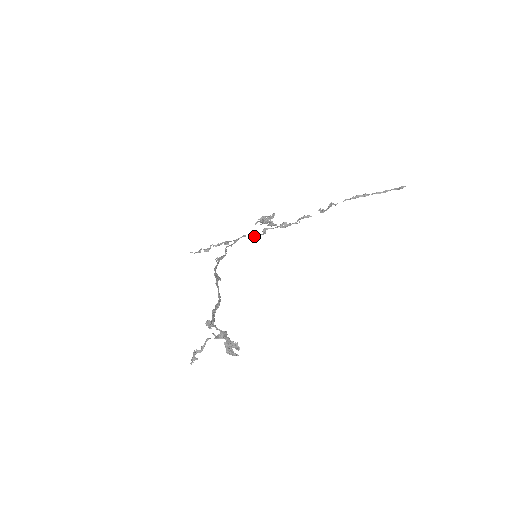
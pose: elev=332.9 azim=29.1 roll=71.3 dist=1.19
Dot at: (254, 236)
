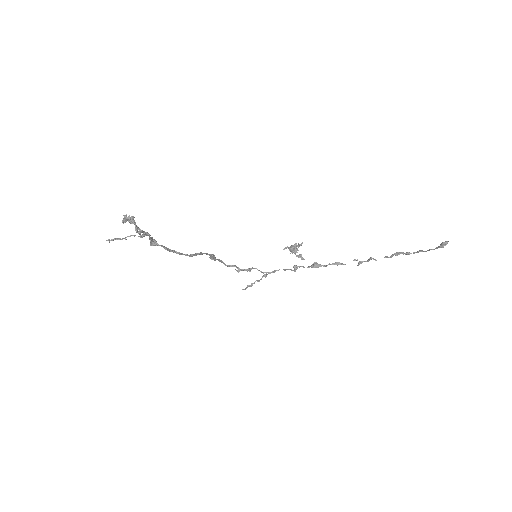
Dot at: occluded
